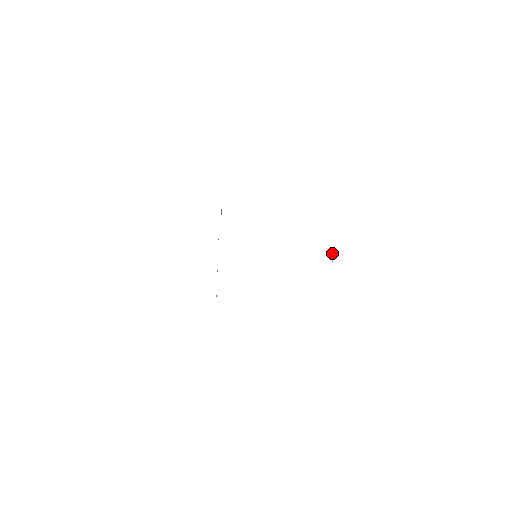
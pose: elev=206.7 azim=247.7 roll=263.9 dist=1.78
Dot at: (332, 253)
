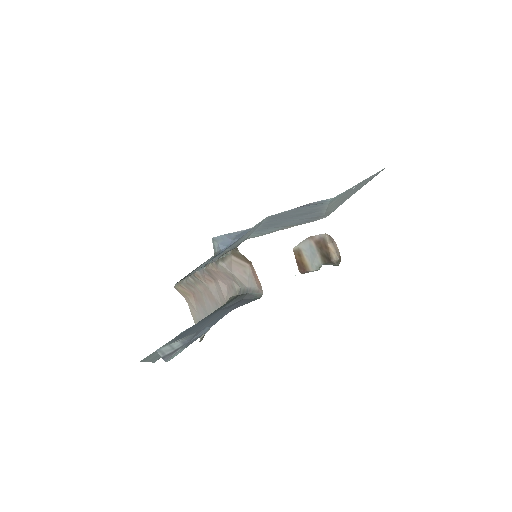
Dot at: (321, 203)
